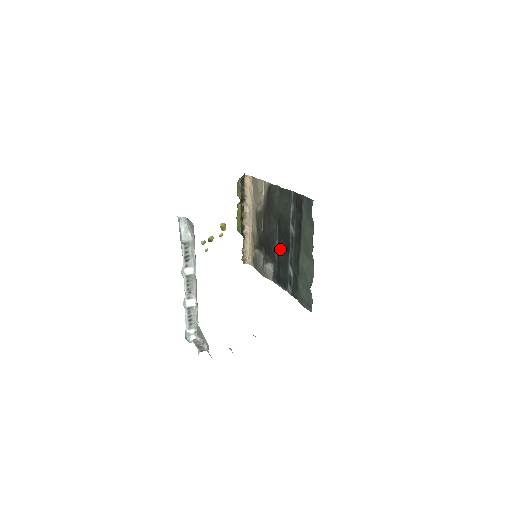
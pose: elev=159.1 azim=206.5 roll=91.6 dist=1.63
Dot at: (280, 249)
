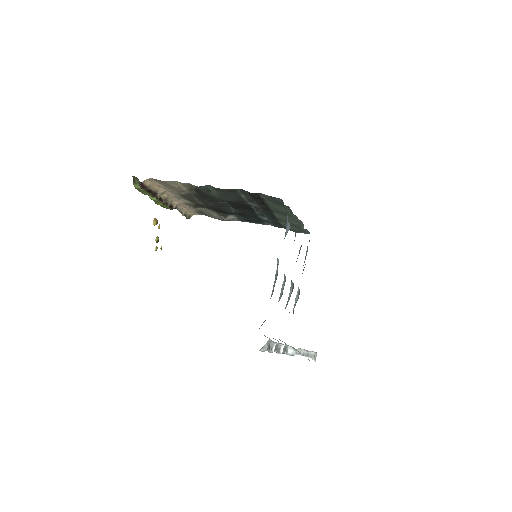
Dot at: (241, 212)
